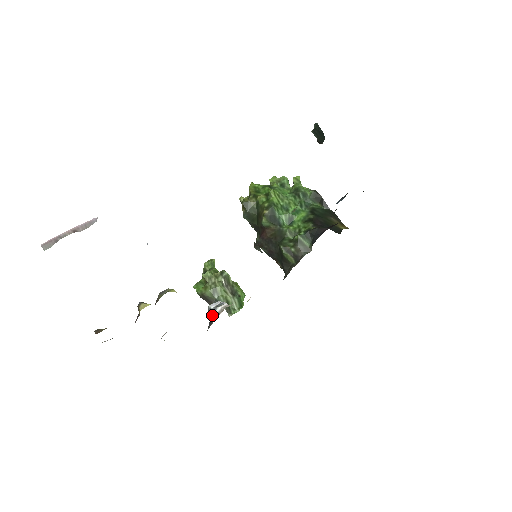
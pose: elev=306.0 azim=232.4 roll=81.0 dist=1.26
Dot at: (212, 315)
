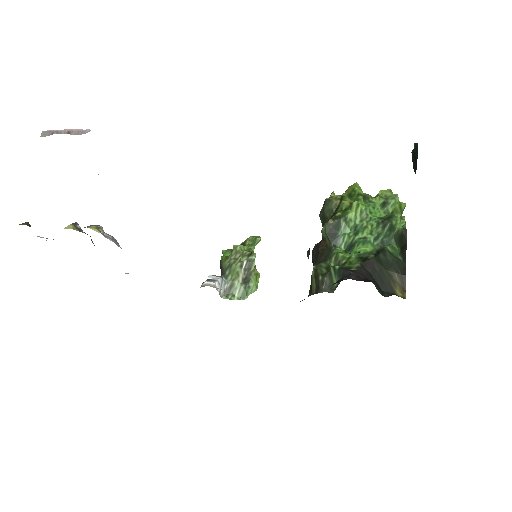
Dot at: occluded
